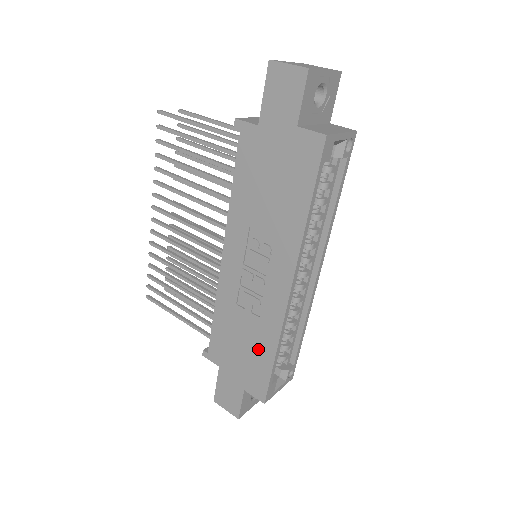
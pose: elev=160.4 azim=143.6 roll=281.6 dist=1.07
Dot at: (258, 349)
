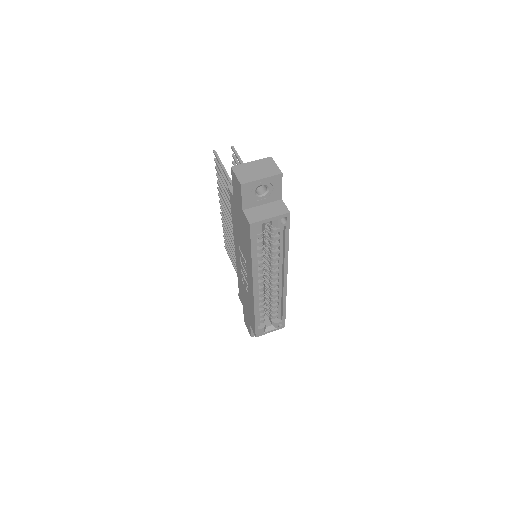
Dot at: (250, 309)
